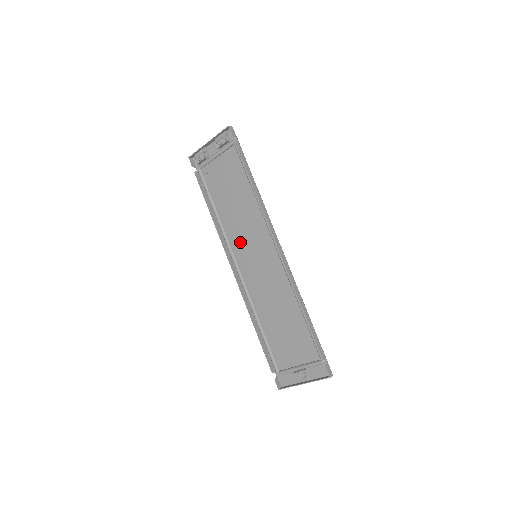
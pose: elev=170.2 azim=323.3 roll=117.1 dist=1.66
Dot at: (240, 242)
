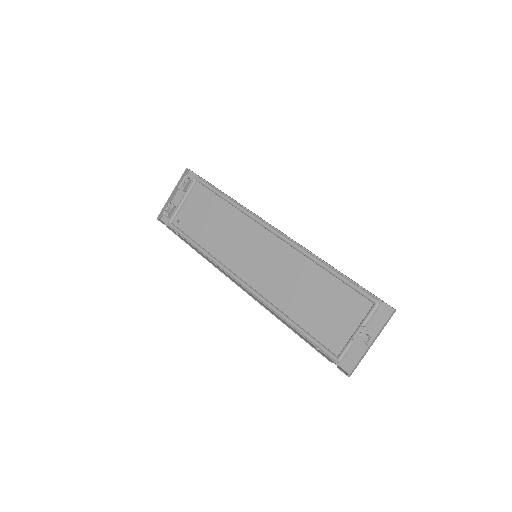
Dot at: (234, 256)
